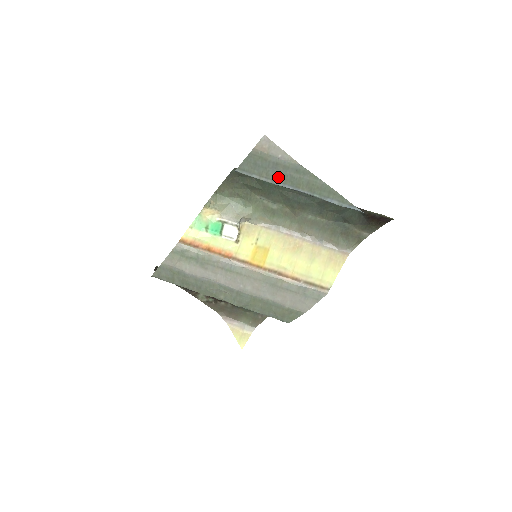
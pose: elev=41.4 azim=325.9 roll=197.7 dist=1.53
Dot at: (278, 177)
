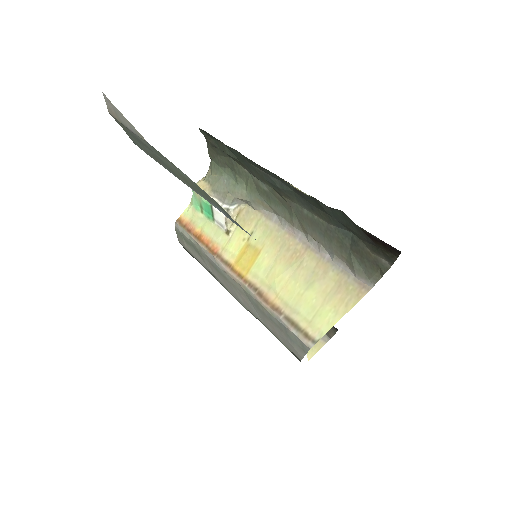
Dot at: (157, 158)
